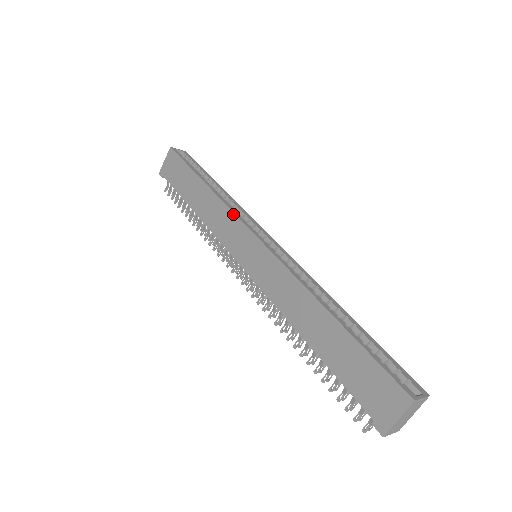
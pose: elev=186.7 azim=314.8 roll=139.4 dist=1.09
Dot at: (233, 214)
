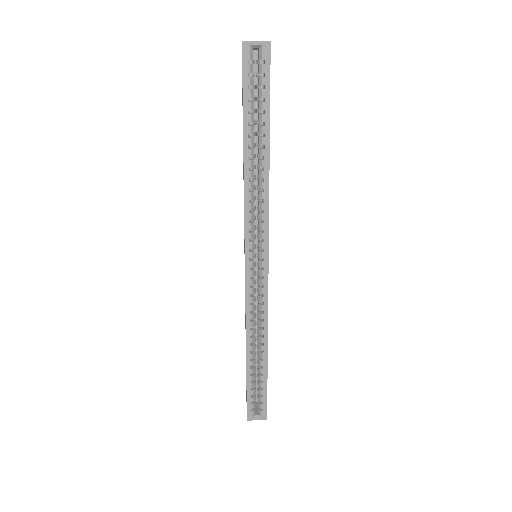
Dot at: (244, 221)
